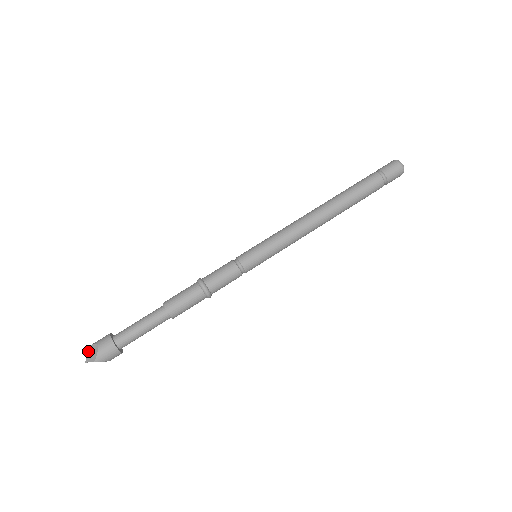
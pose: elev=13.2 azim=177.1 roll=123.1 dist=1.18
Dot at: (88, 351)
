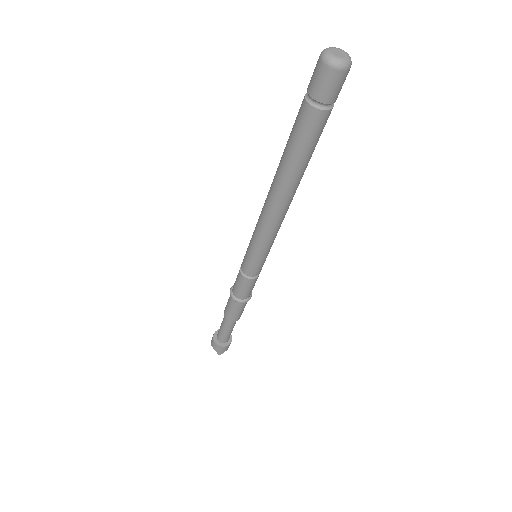
Dot at: occluded
